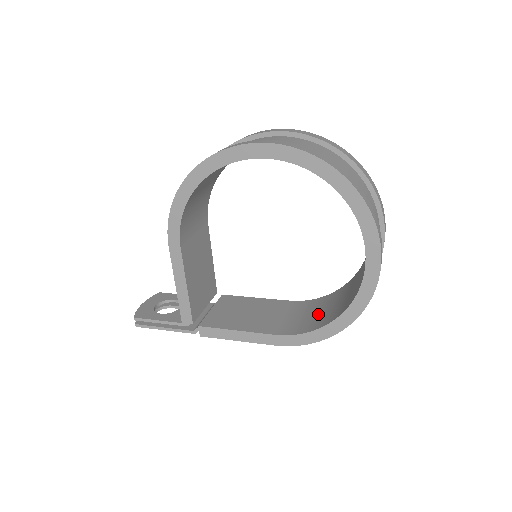
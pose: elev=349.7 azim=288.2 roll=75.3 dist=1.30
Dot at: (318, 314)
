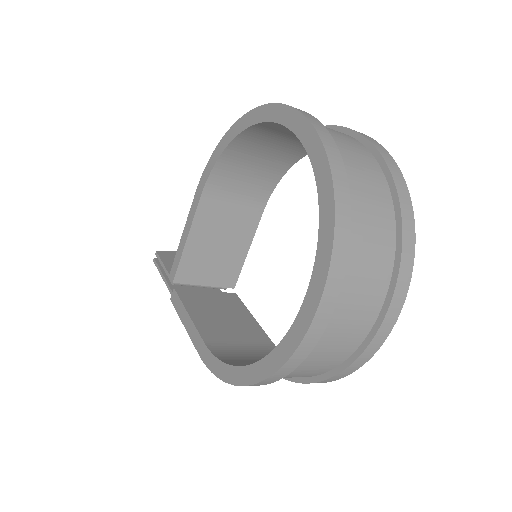
Dot at: occluded
